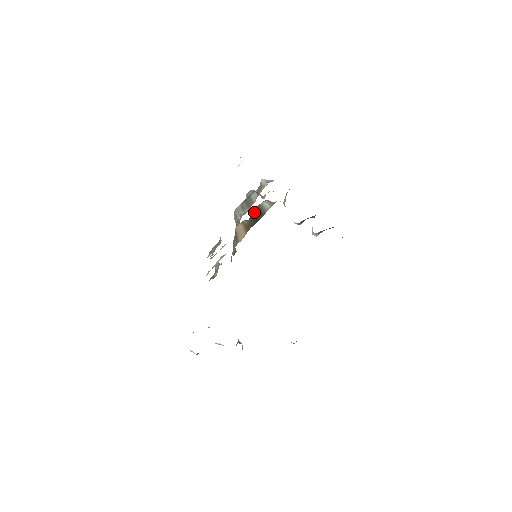
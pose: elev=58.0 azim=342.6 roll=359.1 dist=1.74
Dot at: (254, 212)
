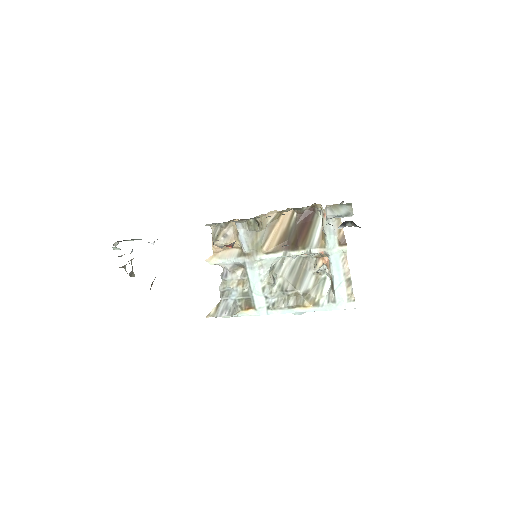
Dot at: (307, 220)
